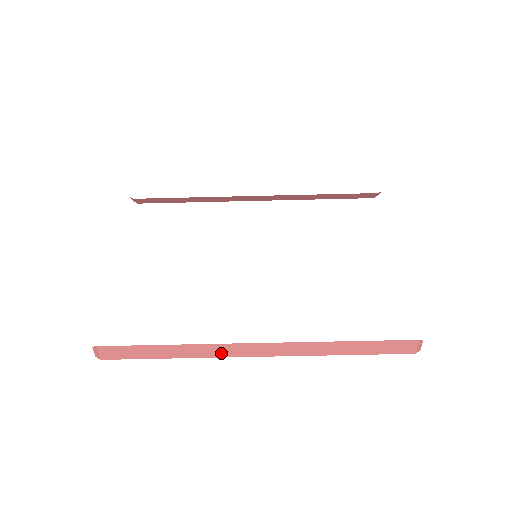
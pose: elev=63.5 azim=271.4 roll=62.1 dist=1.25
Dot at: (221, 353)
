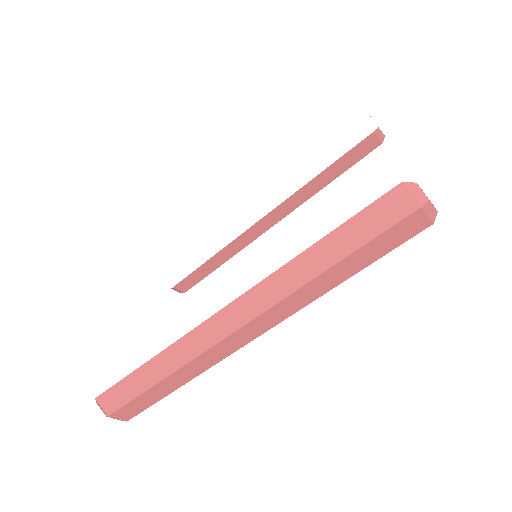
Dot at: (199, 346)
